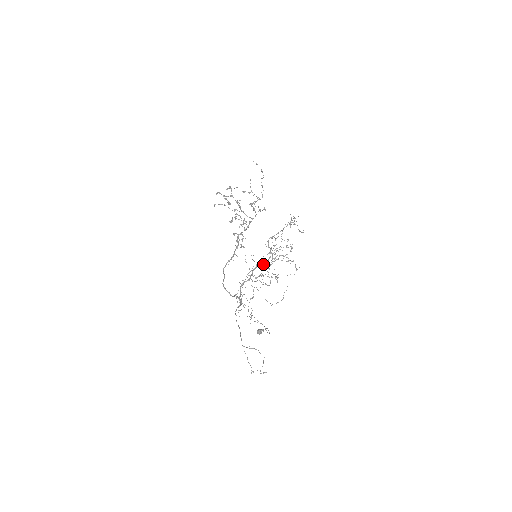
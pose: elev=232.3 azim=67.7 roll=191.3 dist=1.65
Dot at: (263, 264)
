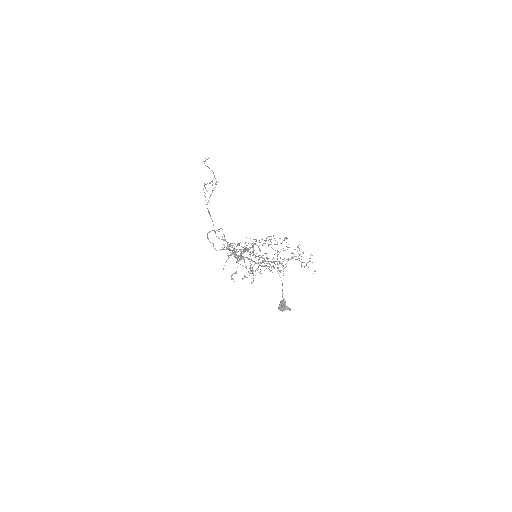
Dot at: occluded
